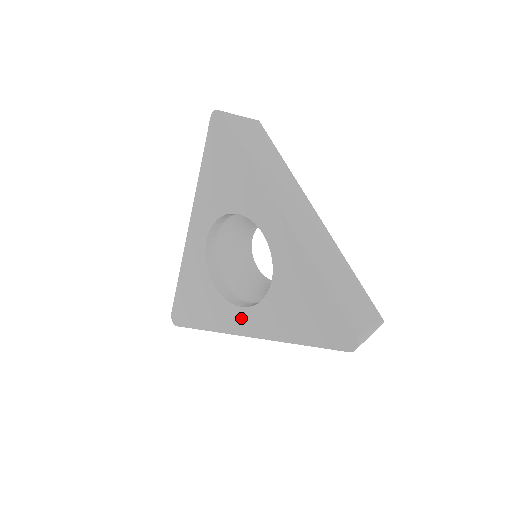
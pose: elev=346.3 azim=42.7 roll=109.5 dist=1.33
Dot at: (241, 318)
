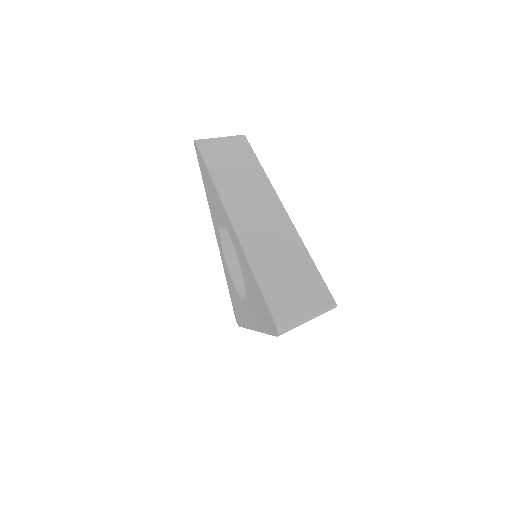
Dot at: (247, 314)
